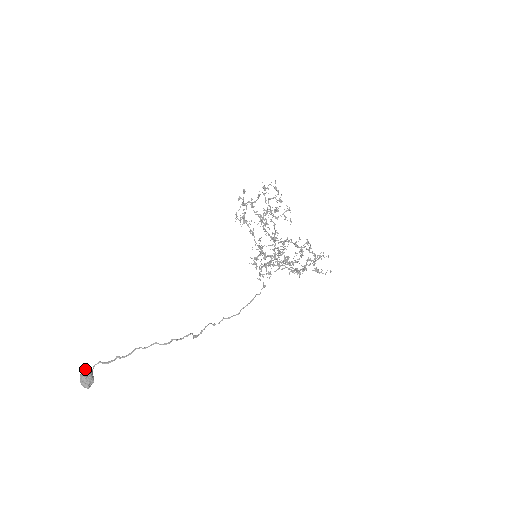
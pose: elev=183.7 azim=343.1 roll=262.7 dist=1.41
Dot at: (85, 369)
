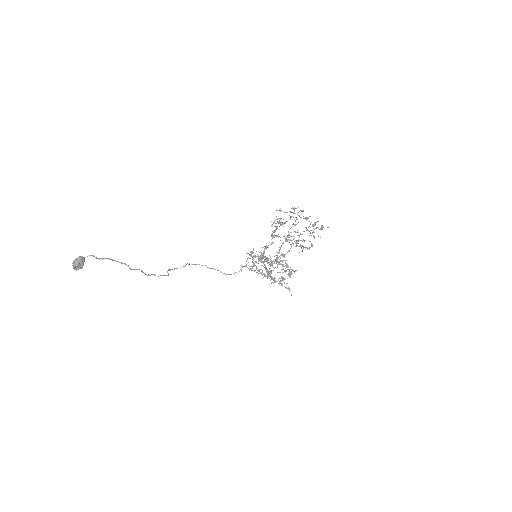
Dot at: (81, 260)
